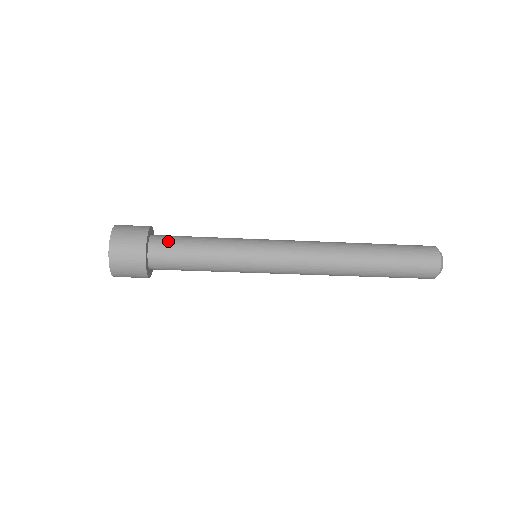
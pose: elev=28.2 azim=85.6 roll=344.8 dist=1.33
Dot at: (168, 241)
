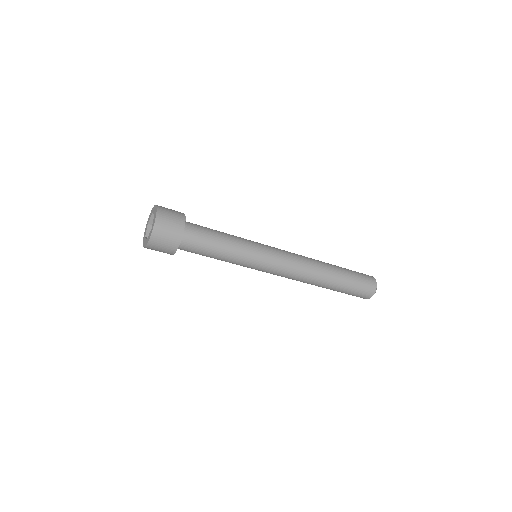
Dot at: (198, 228)
